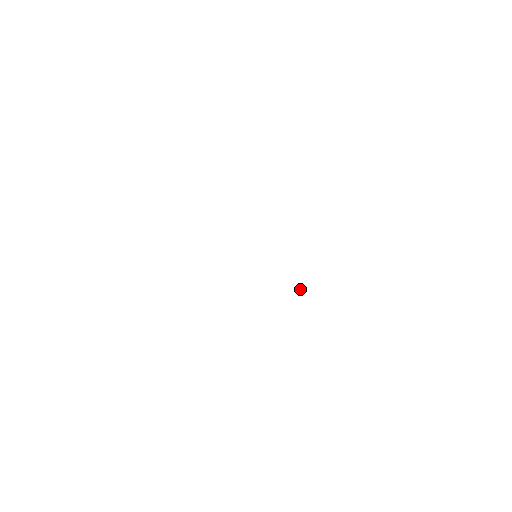
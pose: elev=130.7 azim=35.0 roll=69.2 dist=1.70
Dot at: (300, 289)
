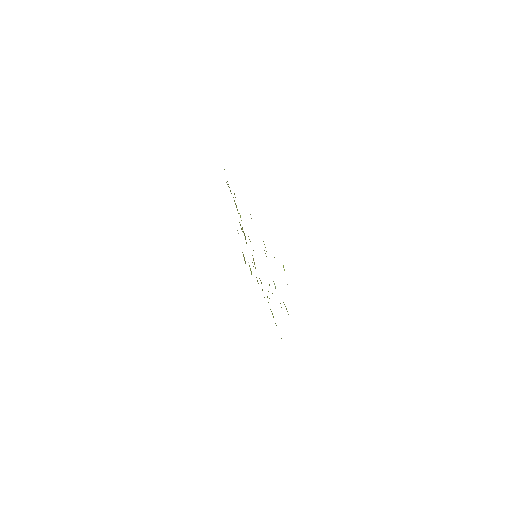
Dot at: occluded
